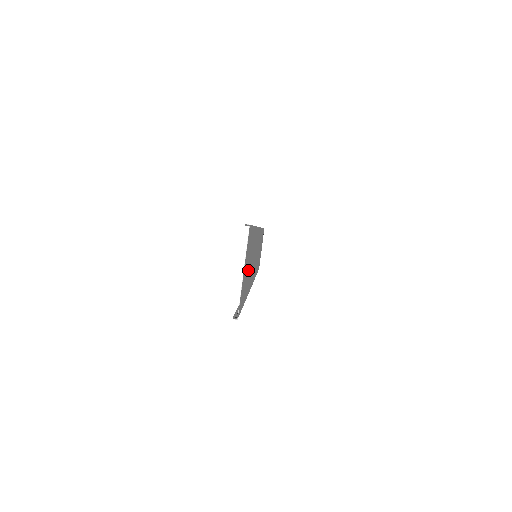
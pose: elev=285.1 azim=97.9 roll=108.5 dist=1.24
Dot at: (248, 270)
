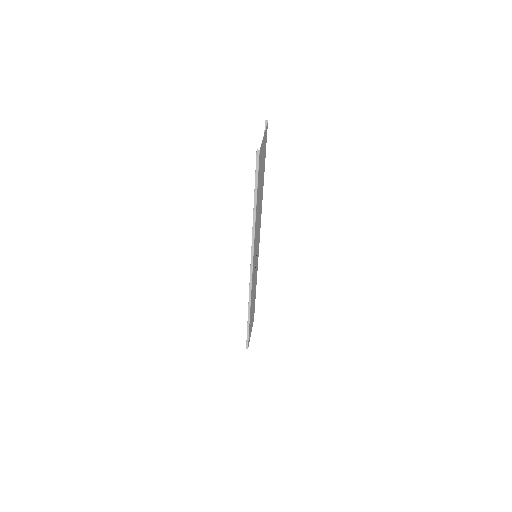
Dot at: (260, 181)
